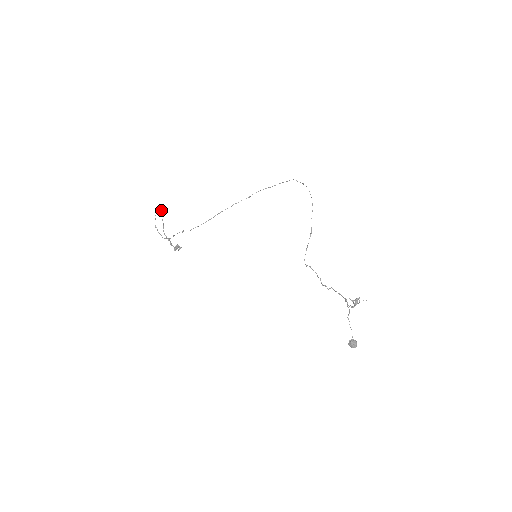
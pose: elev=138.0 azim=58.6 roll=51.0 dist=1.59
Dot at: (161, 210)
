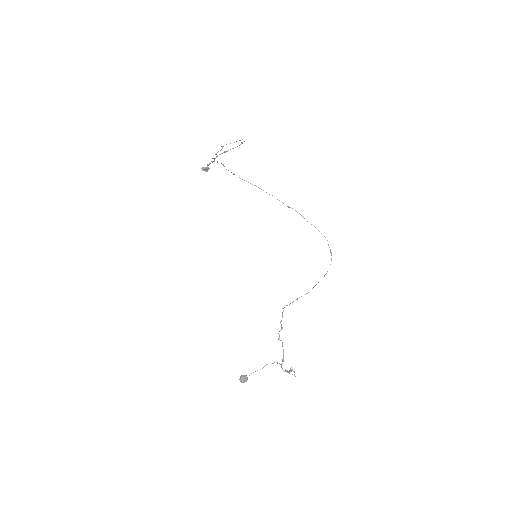
Dot at: (242, 143)
